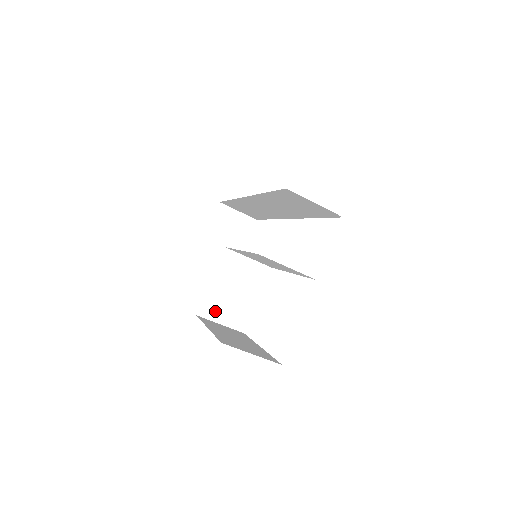
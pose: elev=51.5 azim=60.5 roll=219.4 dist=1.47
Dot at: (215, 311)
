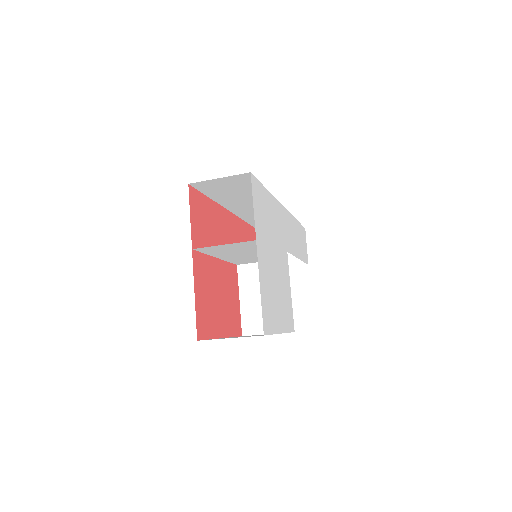
Dot at: (257, 324)
